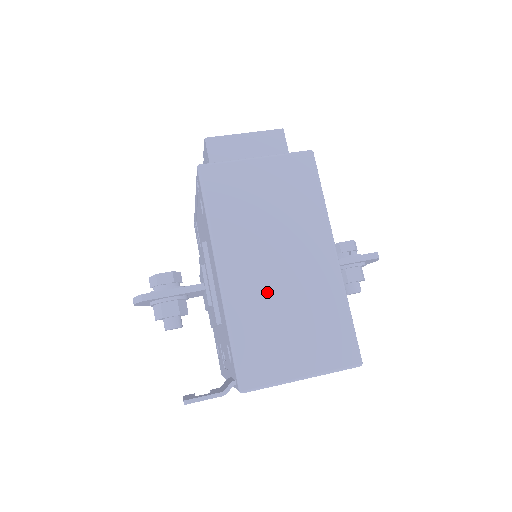
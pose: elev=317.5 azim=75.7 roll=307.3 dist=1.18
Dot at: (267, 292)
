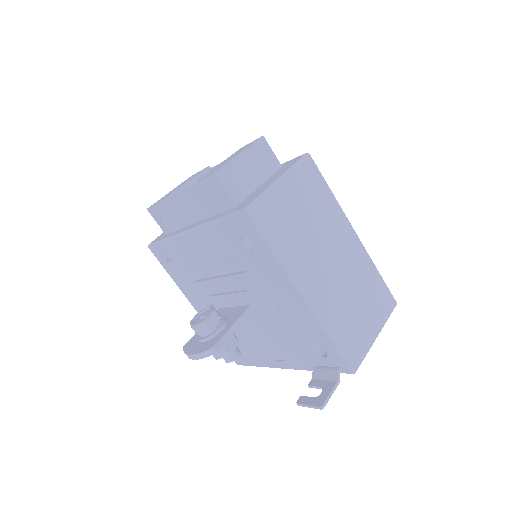
Dot at: (336, 290)
